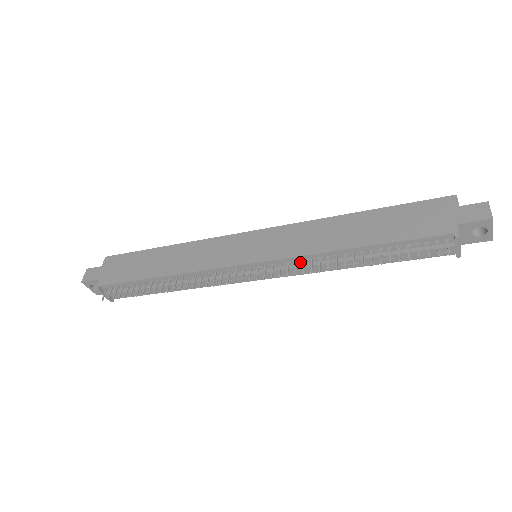
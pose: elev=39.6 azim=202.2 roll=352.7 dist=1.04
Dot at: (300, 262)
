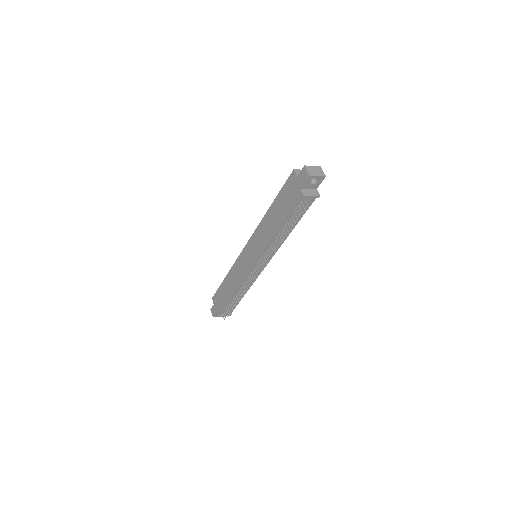
Dot at: (269, 249)
